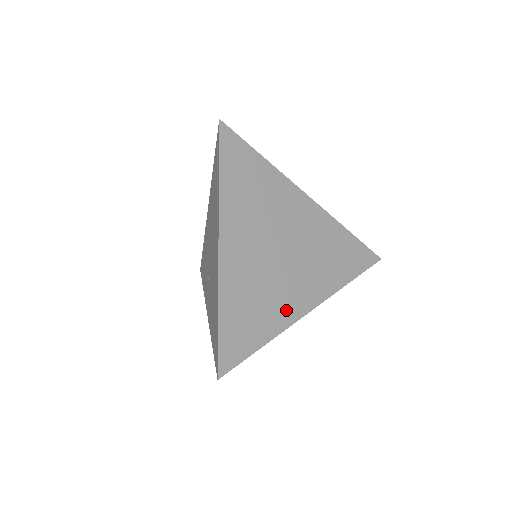
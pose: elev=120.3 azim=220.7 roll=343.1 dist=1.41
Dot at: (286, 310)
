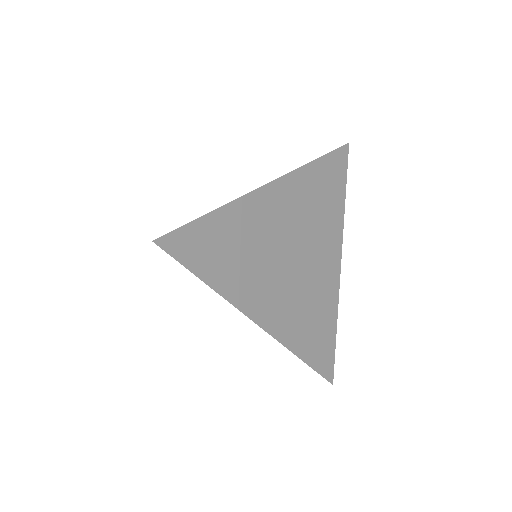
Dot at: (248, 293)
